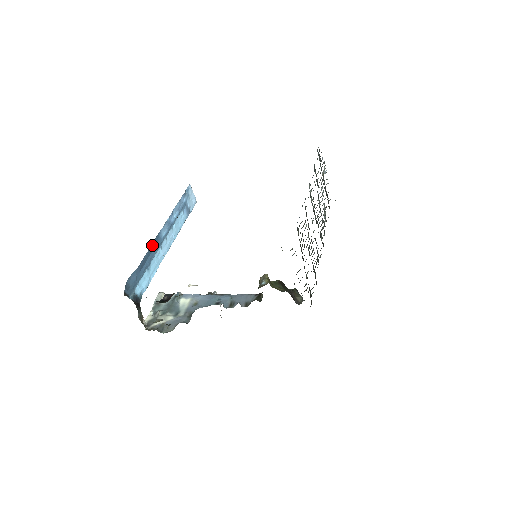
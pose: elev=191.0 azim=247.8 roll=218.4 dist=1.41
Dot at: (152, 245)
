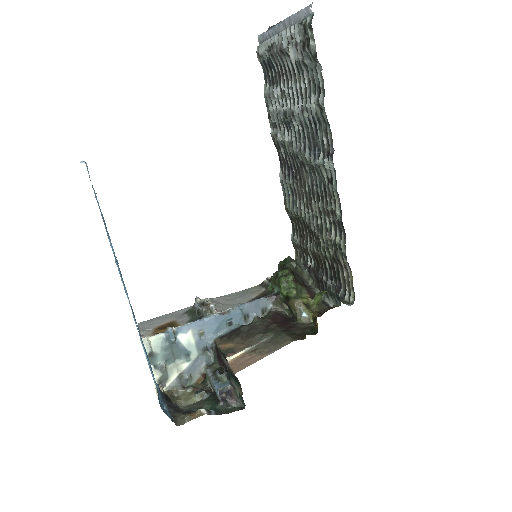
Dot at: occluded
